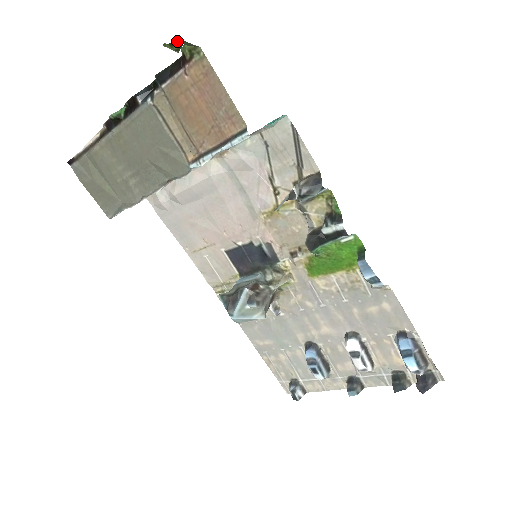
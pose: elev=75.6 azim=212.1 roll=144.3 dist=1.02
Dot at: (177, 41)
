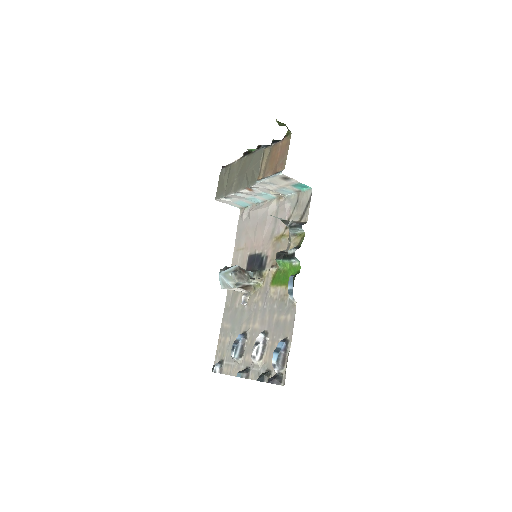
Dot at: (283, 123)
